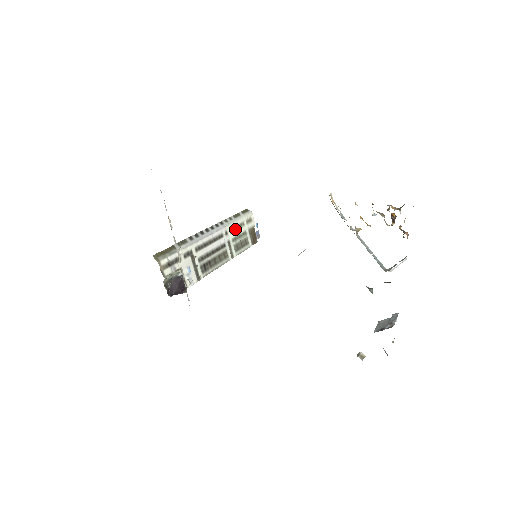
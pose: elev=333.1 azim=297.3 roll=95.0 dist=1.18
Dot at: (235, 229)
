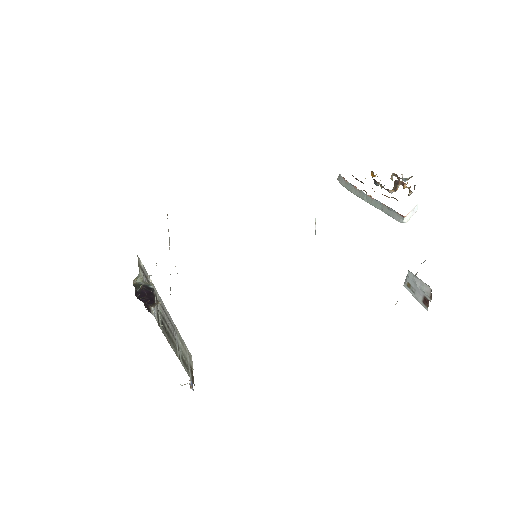
Dot at: (181, 343)
